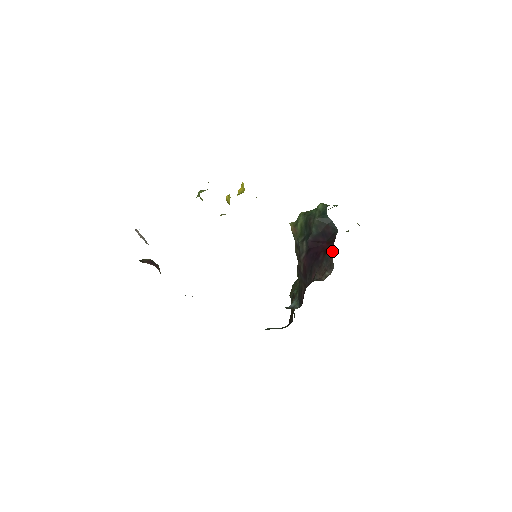
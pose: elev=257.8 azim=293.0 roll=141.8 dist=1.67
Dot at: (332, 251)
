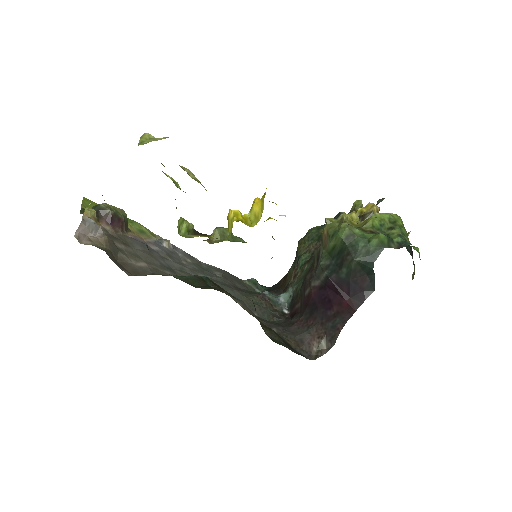
Dot at: (345, 323)
